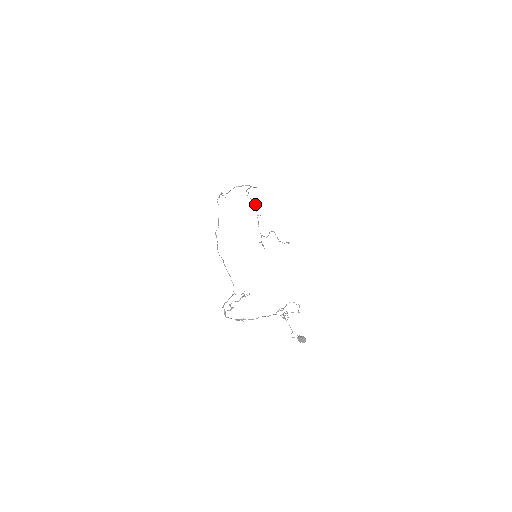
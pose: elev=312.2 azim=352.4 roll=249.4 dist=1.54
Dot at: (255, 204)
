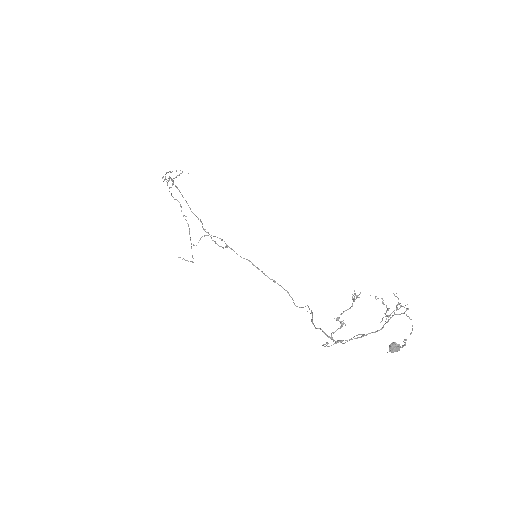
Dot at: (178, 201)
